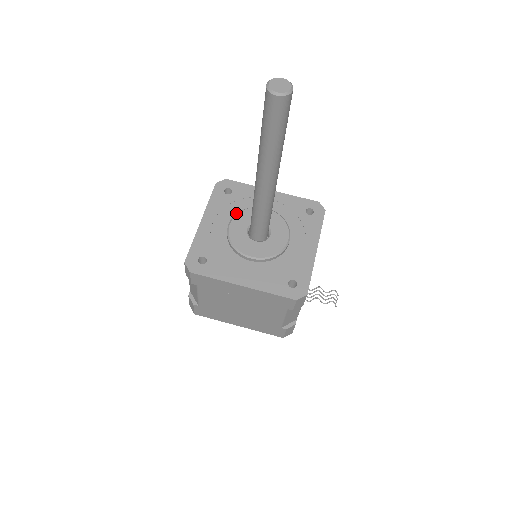
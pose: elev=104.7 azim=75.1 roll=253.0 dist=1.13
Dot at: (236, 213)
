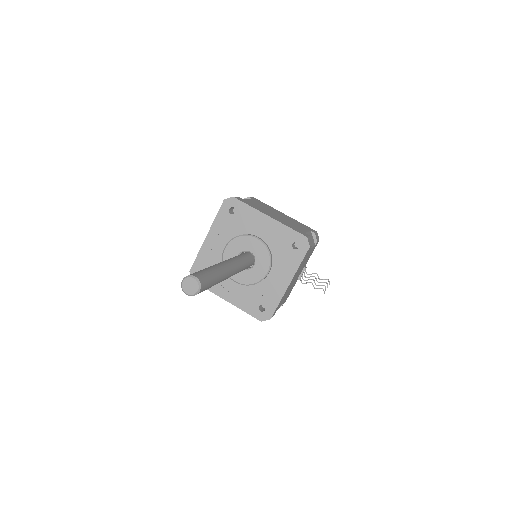
Dot at: (234, 235)
